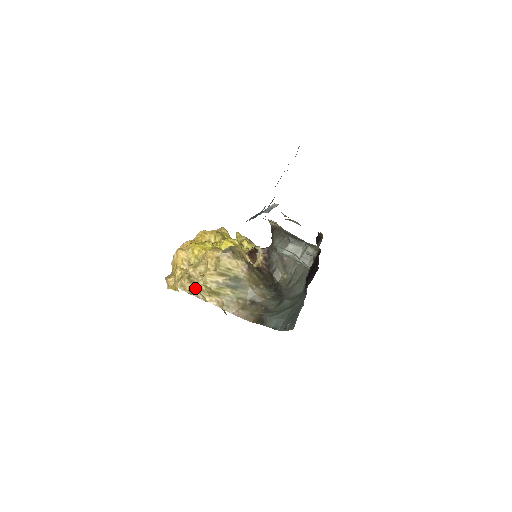
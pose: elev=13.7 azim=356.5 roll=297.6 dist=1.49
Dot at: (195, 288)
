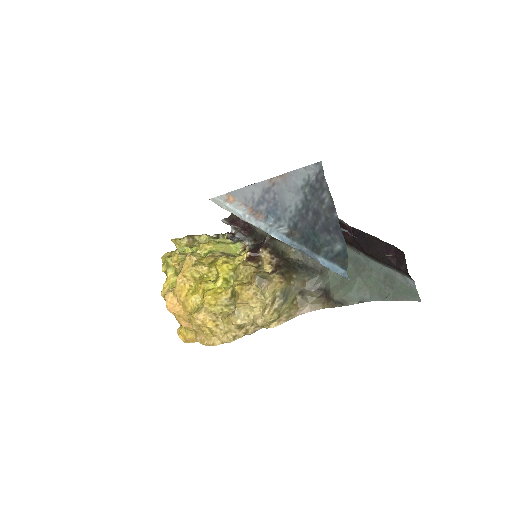
Dot at: (250, 329)
